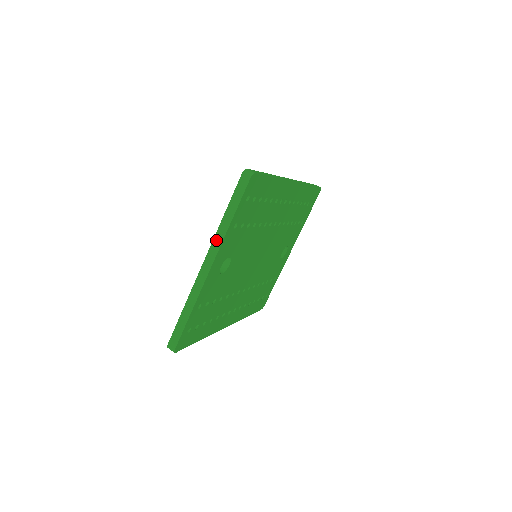
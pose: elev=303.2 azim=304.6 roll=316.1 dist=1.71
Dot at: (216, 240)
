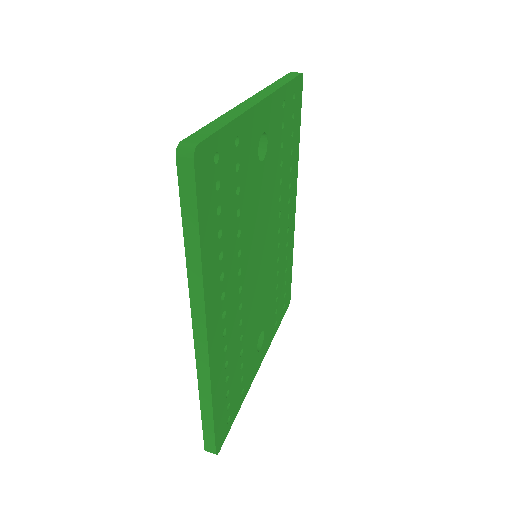
Dot at: (268, 89)
